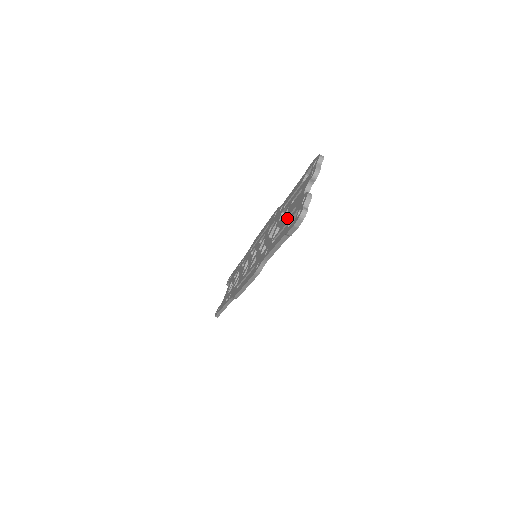
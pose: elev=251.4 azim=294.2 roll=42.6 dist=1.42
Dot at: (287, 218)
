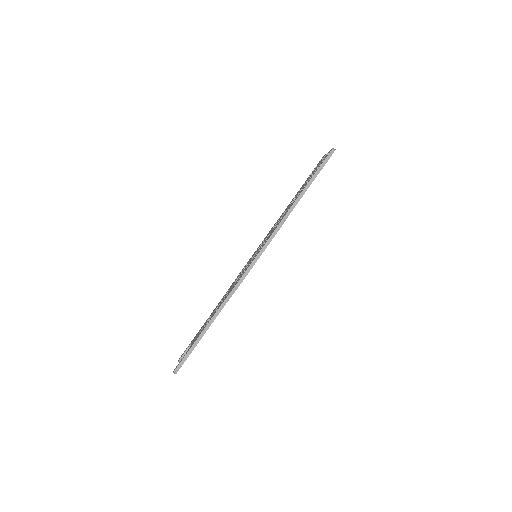
Dot at: occluded
